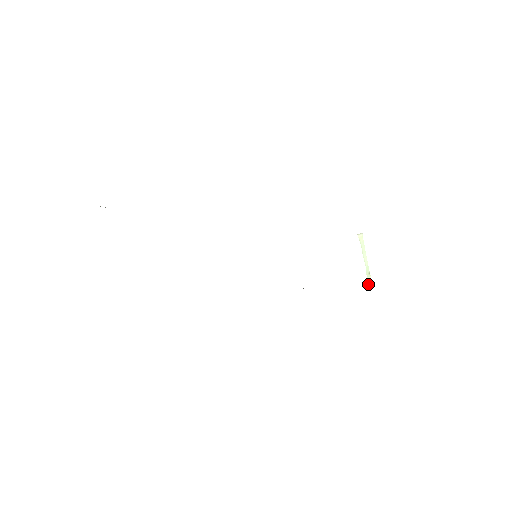
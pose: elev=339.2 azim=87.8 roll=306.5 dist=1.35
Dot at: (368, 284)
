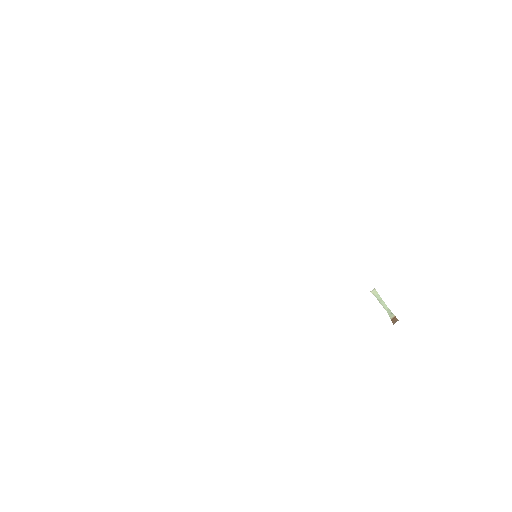
Dot at: (393, 321)
